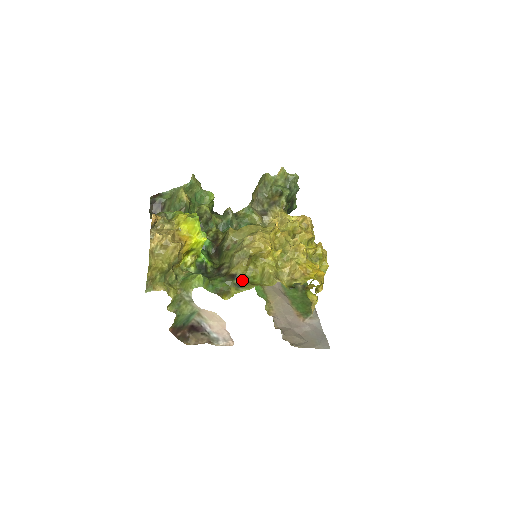
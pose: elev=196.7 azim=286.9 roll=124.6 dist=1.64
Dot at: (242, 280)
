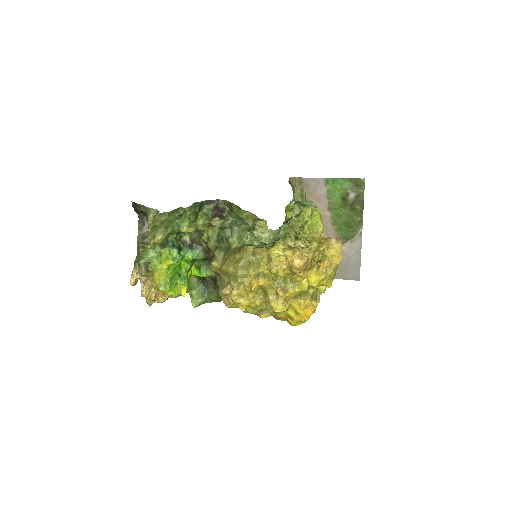
Dot at: occluded
